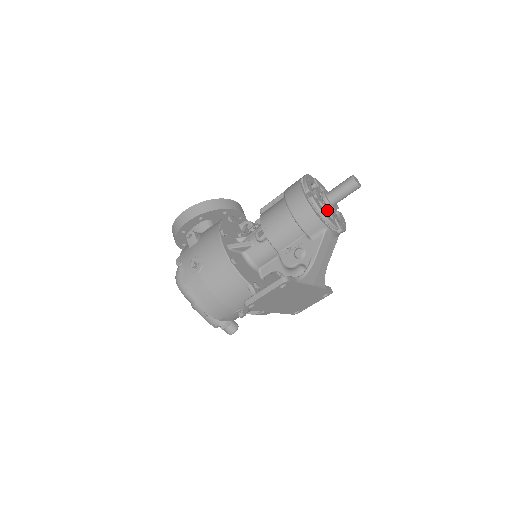
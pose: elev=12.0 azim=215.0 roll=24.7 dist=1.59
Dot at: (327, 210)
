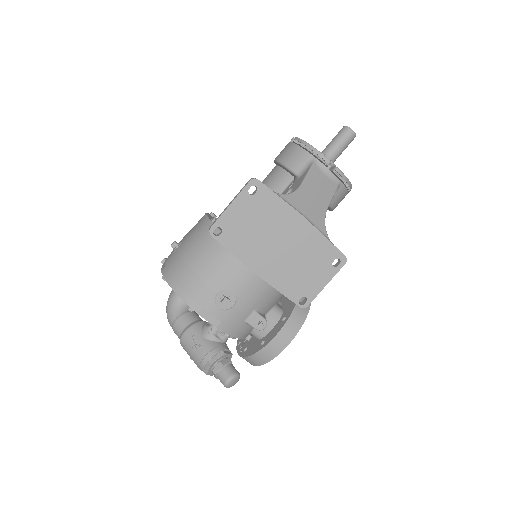
Dot at: occluded
